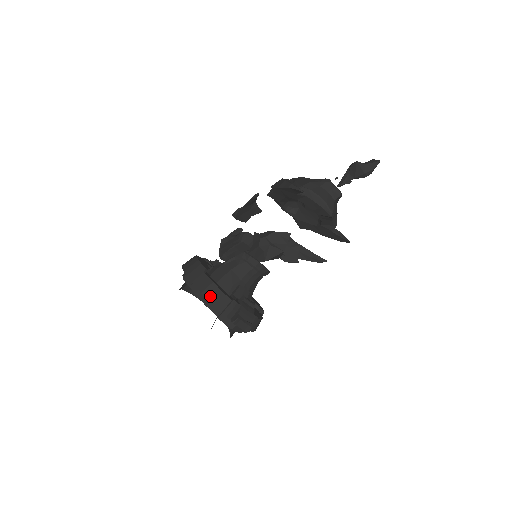
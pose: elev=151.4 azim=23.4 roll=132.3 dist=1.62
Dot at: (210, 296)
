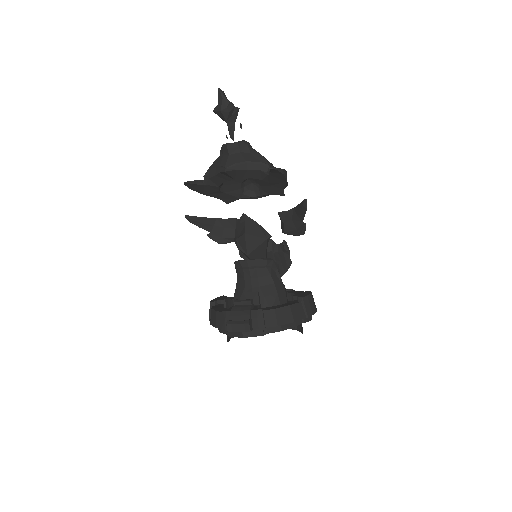
Dot at: (213, 322)
